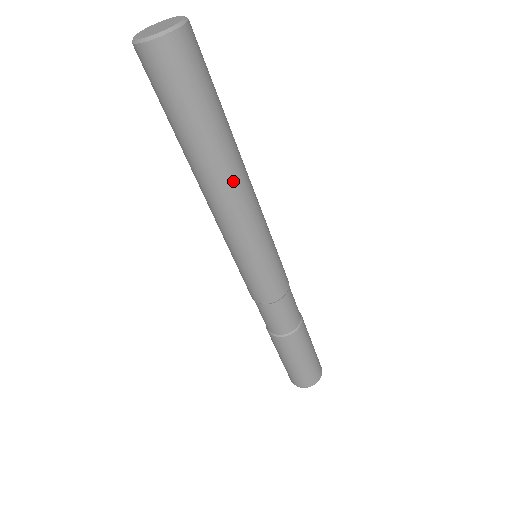
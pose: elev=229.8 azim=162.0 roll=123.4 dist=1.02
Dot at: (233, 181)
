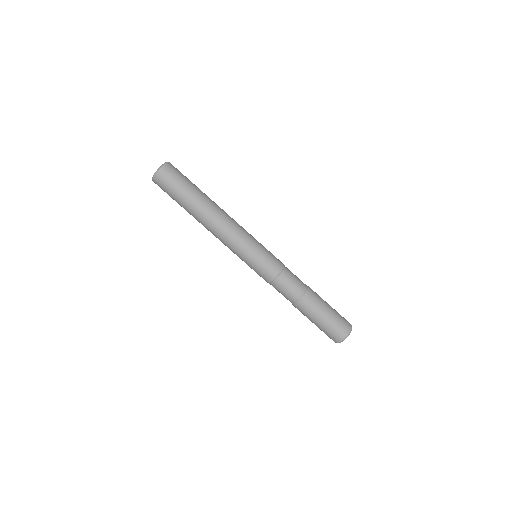
Dot at: (211, 220)
